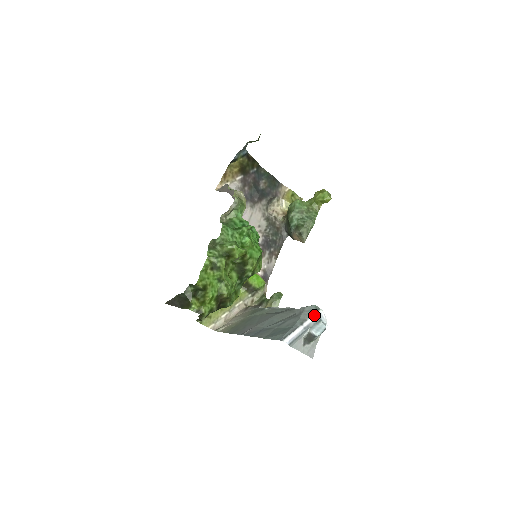
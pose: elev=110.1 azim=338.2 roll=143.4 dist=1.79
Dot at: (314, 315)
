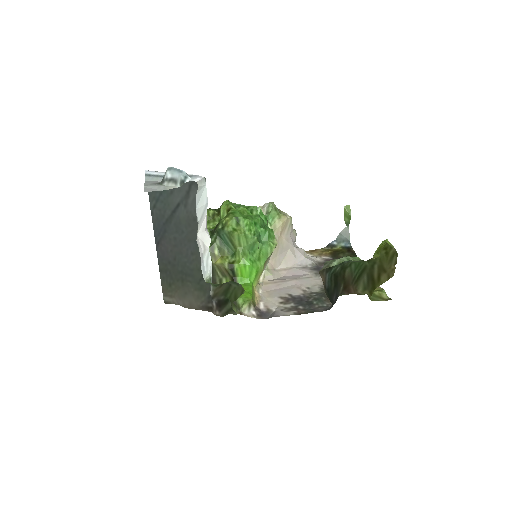
Dot at: (192, 174)
